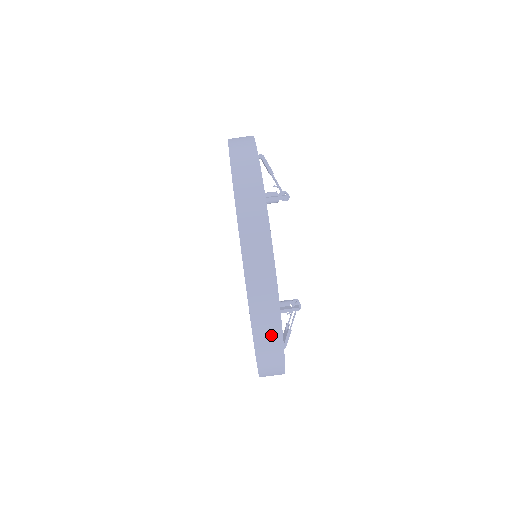
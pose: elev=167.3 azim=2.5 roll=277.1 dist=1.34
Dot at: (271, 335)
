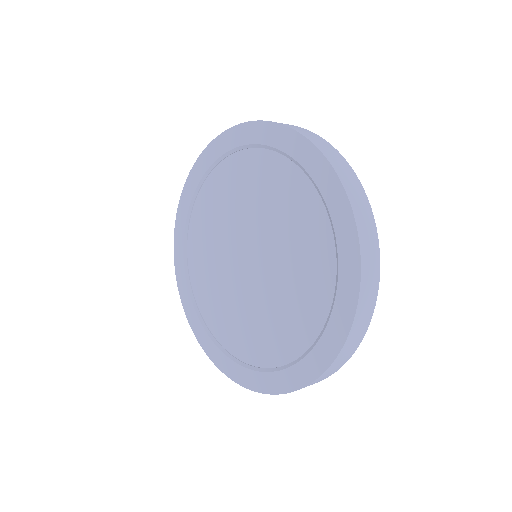
Dot at: occluded
